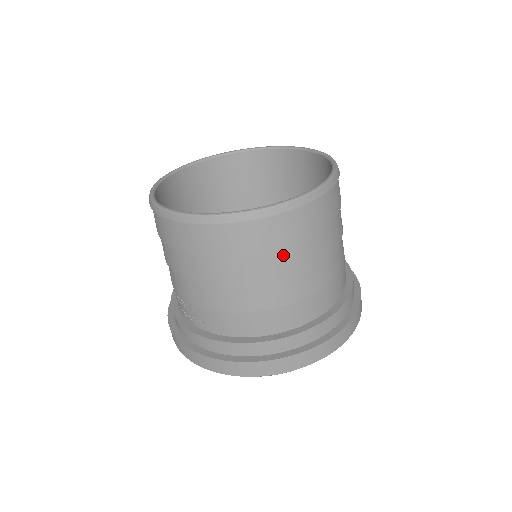
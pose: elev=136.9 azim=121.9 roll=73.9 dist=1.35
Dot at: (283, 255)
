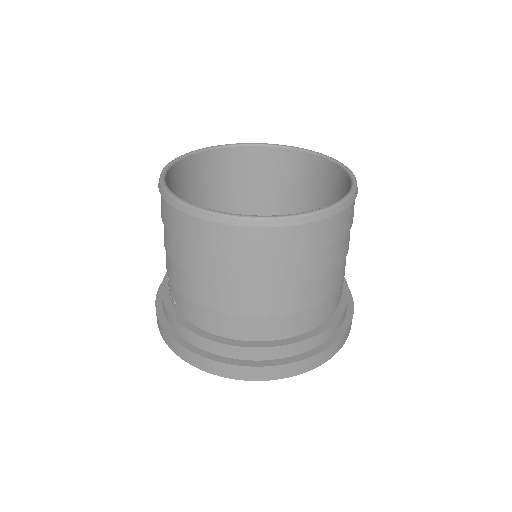
Dot at: (253, 268)
